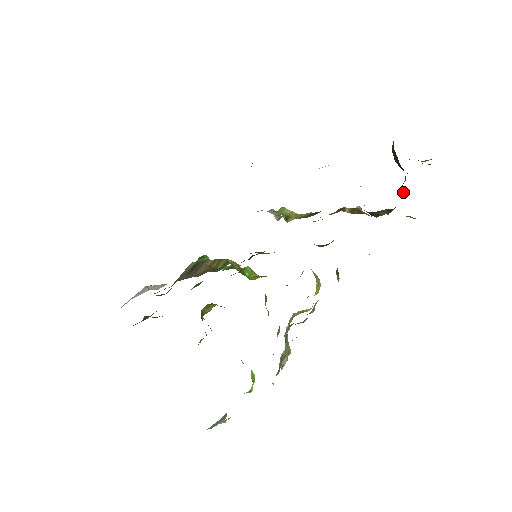
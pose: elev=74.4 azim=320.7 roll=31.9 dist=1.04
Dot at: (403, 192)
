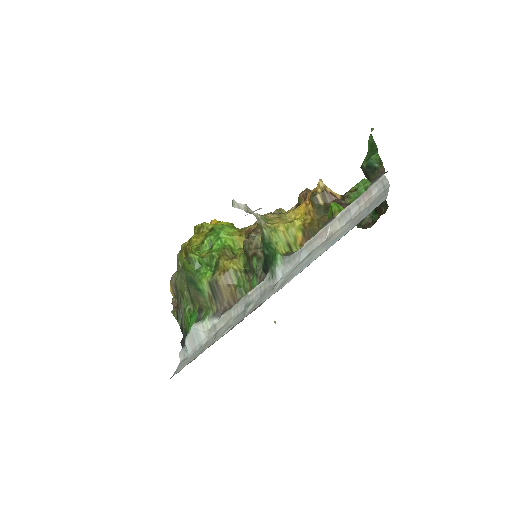
Dot at: occluded
